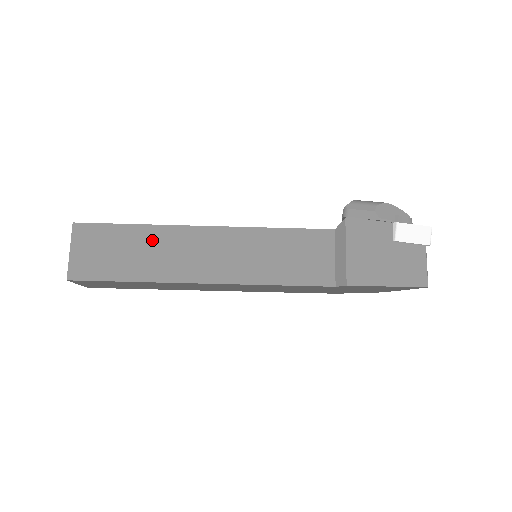
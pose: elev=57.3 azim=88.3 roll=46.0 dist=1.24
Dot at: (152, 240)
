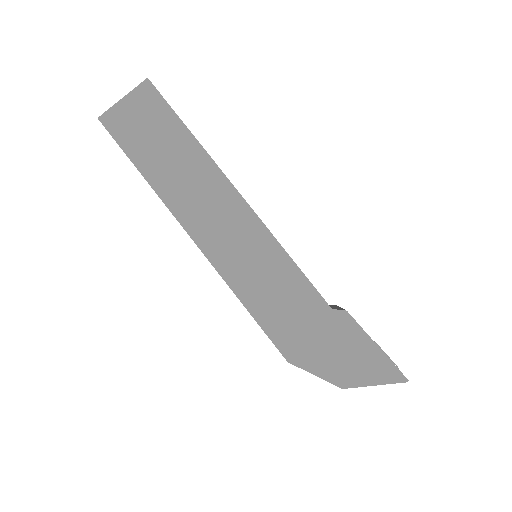
Dot at: occluded
